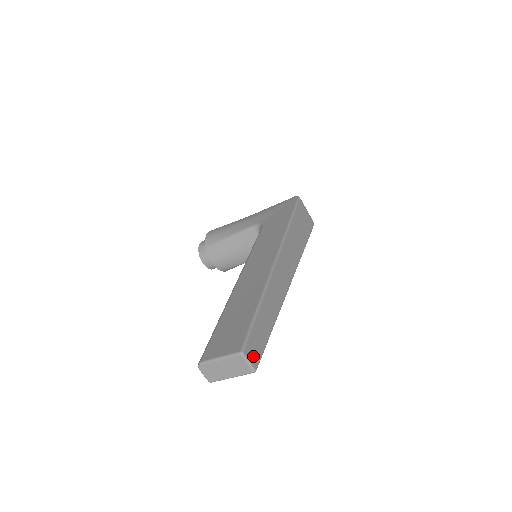
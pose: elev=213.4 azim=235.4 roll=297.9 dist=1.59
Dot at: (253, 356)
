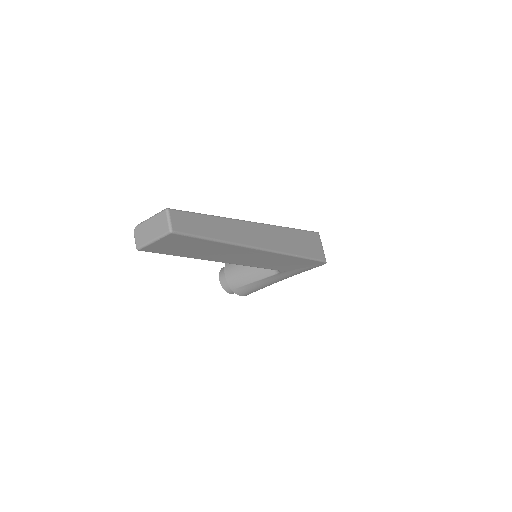
Dot at: (177, 222)
